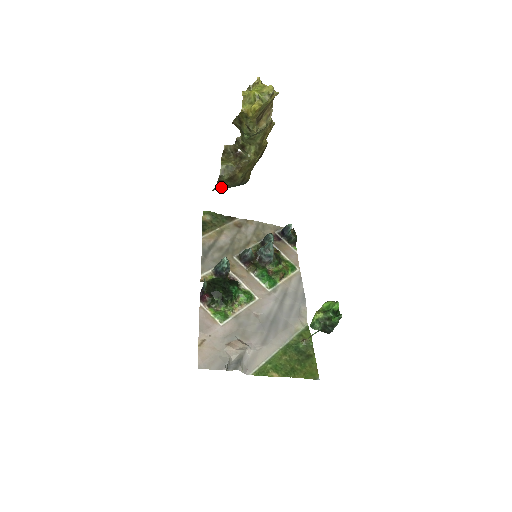
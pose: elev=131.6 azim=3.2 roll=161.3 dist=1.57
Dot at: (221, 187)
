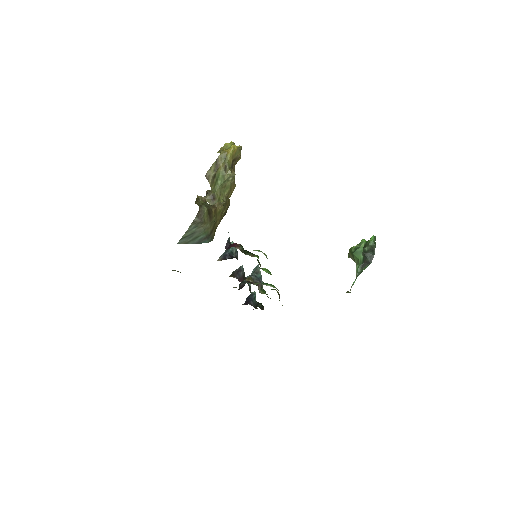
Dot at: (198, 224)
